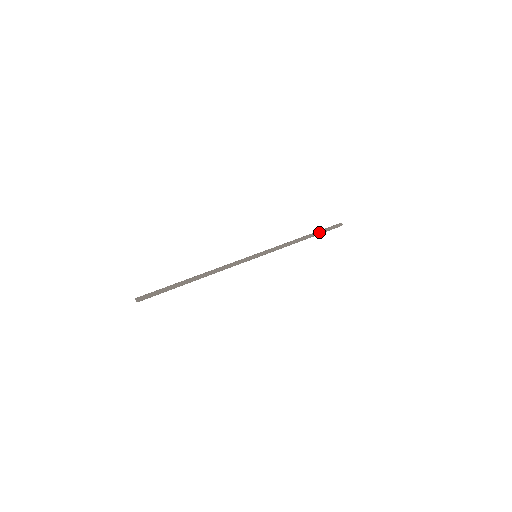
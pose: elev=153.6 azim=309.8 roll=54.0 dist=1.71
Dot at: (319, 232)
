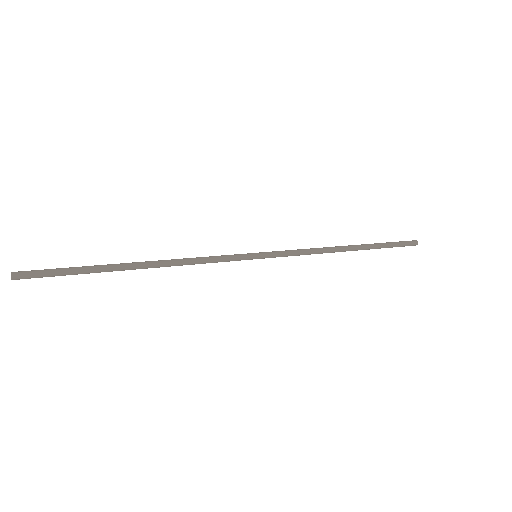
Dot at: (376, 246)
